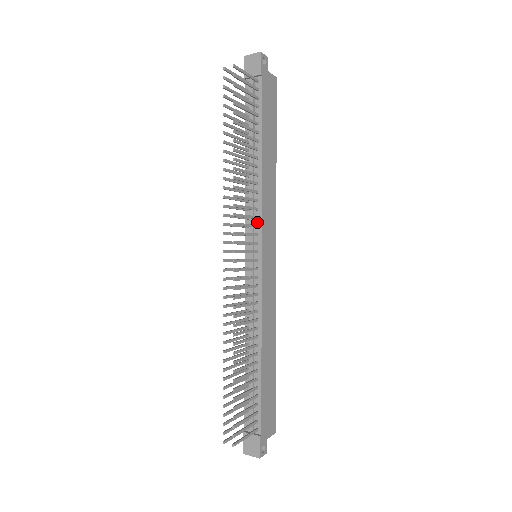
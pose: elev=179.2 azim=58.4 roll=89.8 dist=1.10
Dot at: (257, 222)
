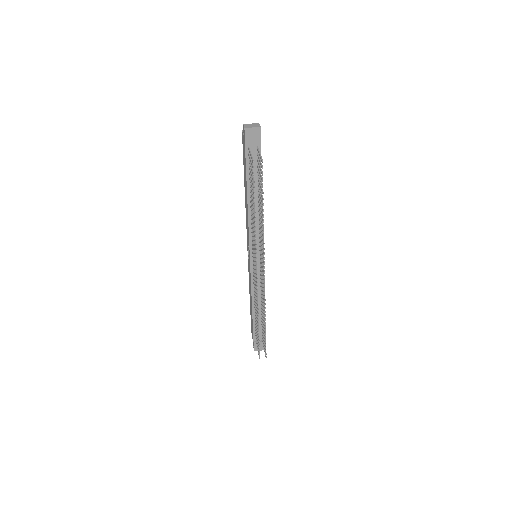
Dot at: (259, 239)
